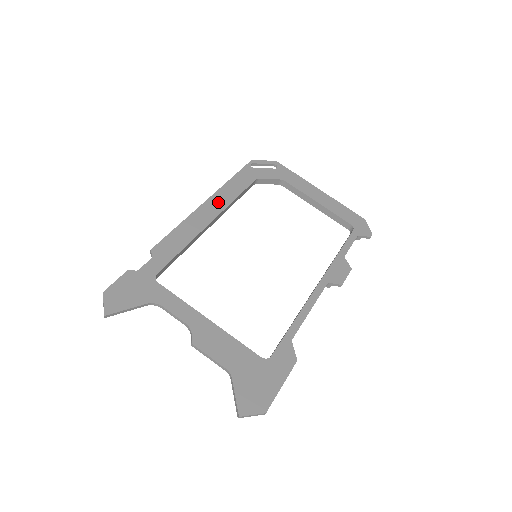
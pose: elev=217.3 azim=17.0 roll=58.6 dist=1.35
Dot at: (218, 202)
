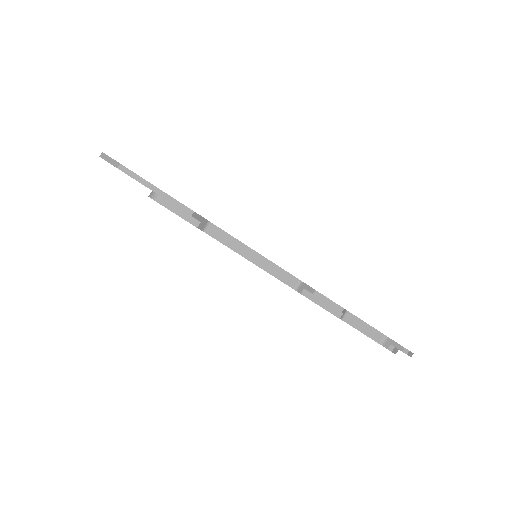
Dot at: occluded
